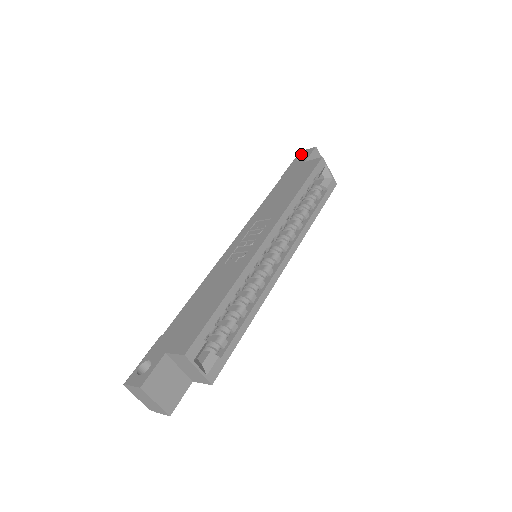
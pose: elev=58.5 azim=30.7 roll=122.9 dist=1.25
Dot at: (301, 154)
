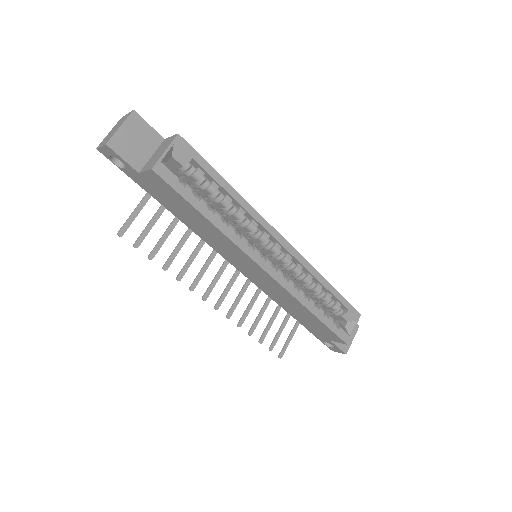
Dot at: occluded
